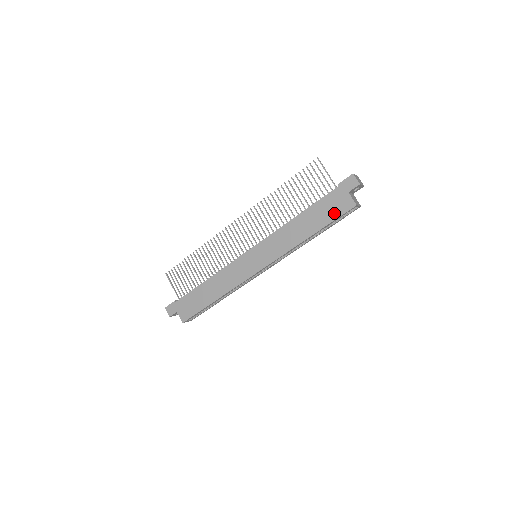
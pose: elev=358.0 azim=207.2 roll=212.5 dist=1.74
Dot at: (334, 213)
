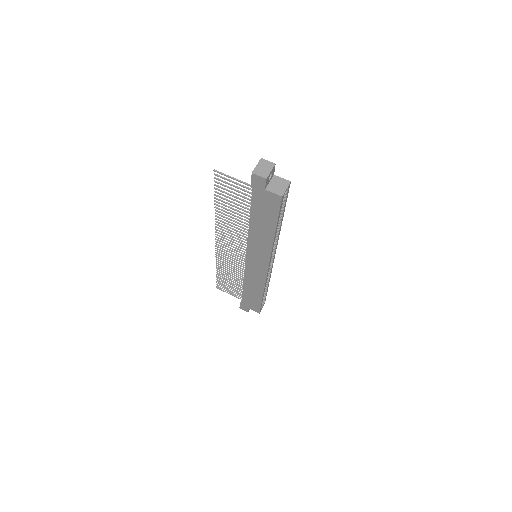
Dot at: (272, 210)
